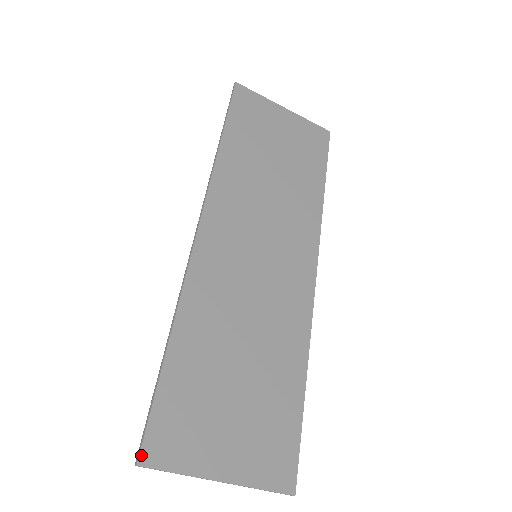
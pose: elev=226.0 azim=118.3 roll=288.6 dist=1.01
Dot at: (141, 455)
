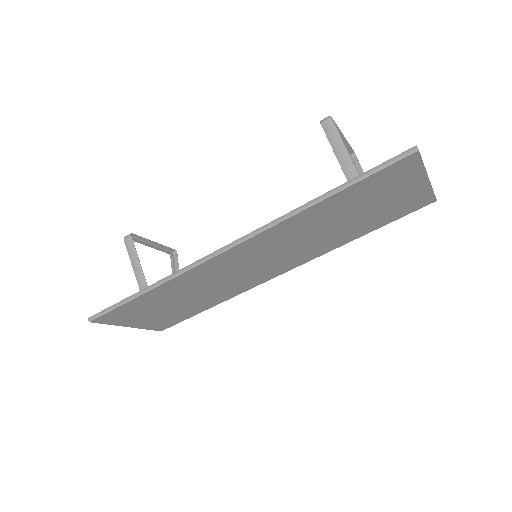
Dot at: (94, 320)
